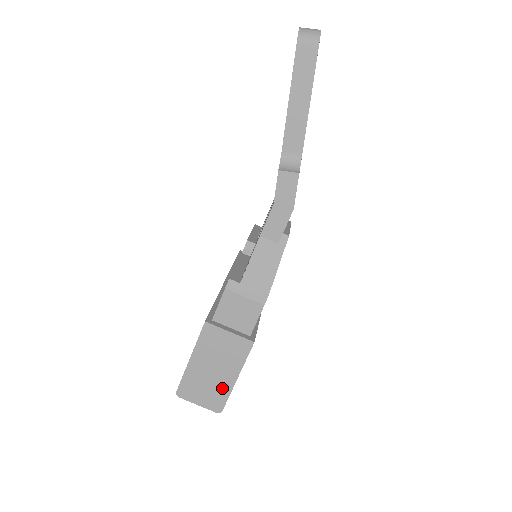
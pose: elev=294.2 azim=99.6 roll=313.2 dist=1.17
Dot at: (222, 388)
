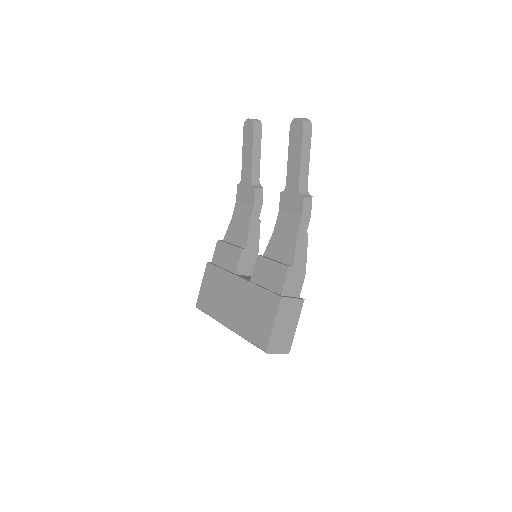
Dot at: (290, 336)
